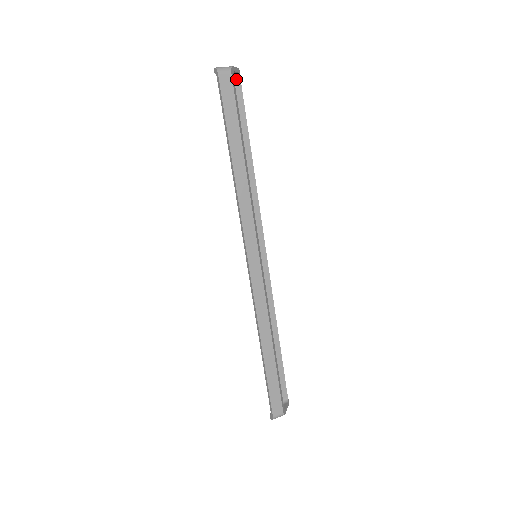
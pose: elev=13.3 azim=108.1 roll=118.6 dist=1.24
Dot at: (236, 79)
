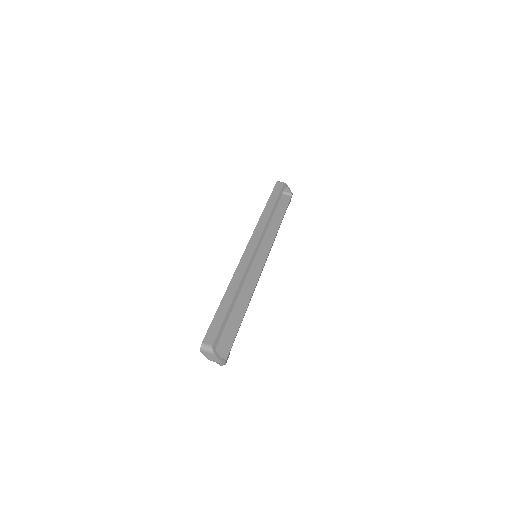
Dot at: (289, 196)
